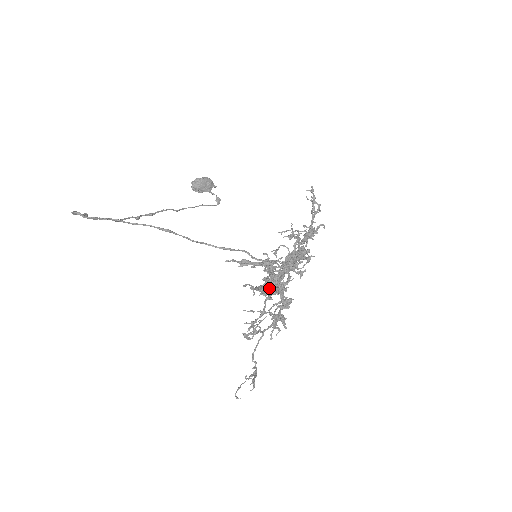
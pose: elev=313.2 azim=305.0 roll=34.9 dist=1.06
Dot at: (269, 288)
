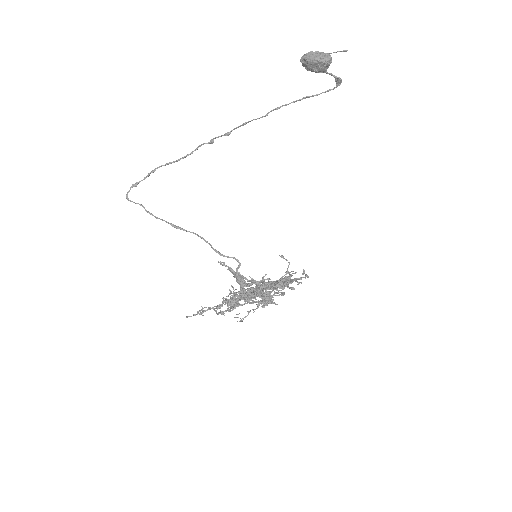
Dot at: (235, 301)
